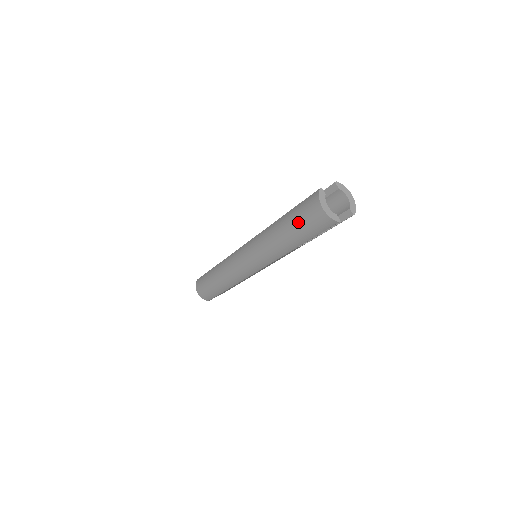
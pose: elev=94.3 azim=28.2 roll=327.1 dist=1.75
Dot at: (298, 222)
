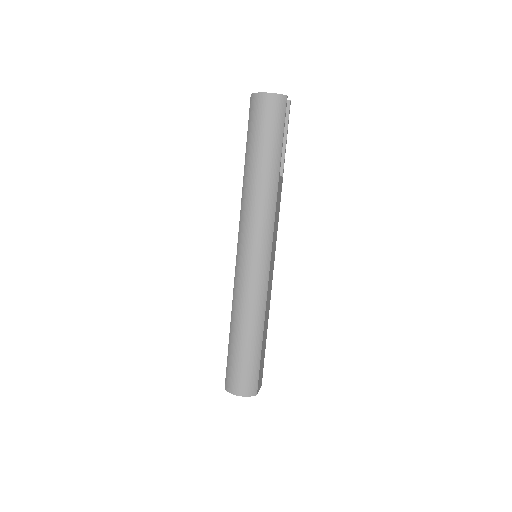
Dot at: (261, 134)
